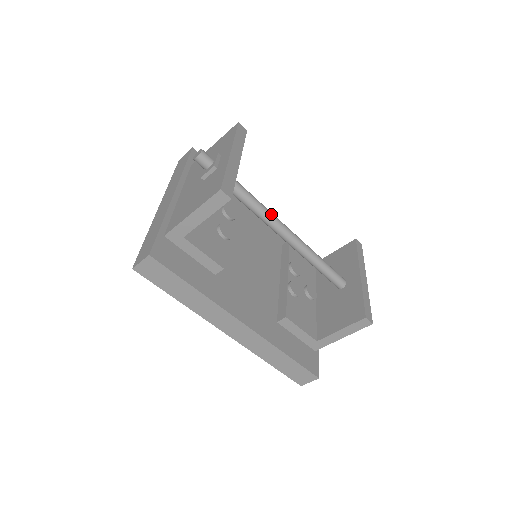
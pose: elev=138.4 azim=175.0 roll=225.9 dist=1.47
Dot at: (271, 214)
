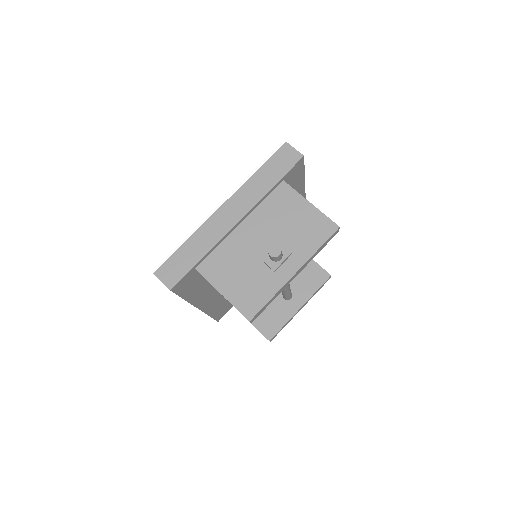
Dot at: occluded
